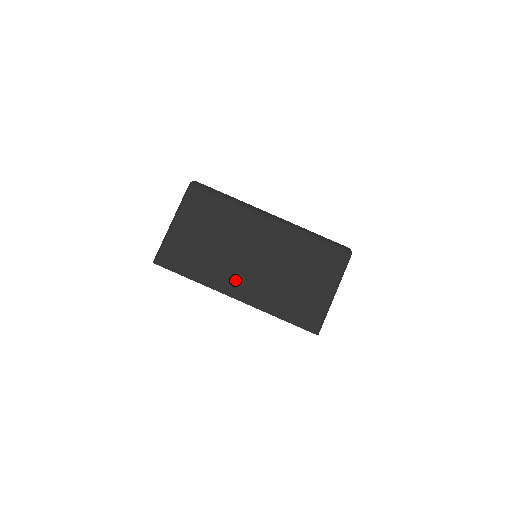
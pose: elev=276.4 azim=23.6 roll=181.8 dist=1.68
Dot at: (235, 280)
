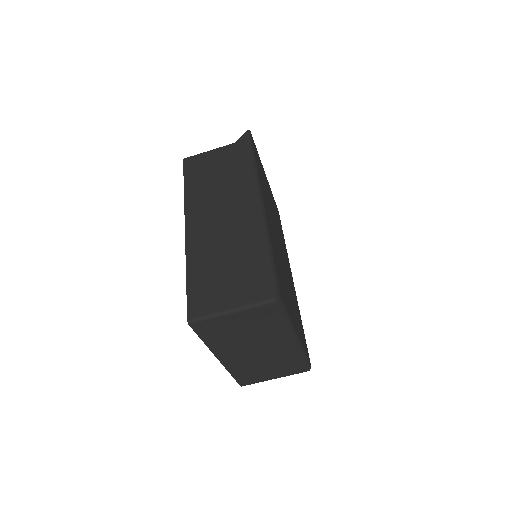
Dot at: (230, 354)
